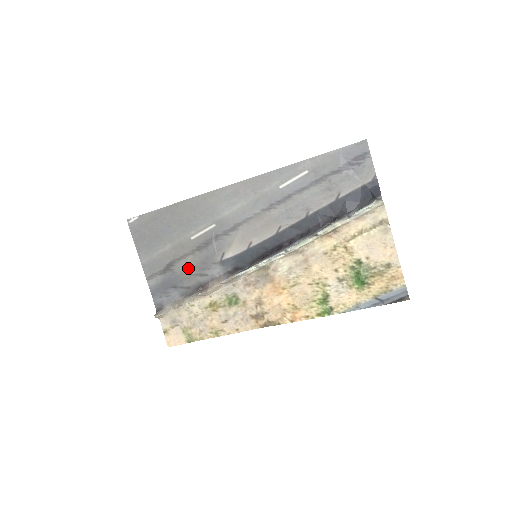
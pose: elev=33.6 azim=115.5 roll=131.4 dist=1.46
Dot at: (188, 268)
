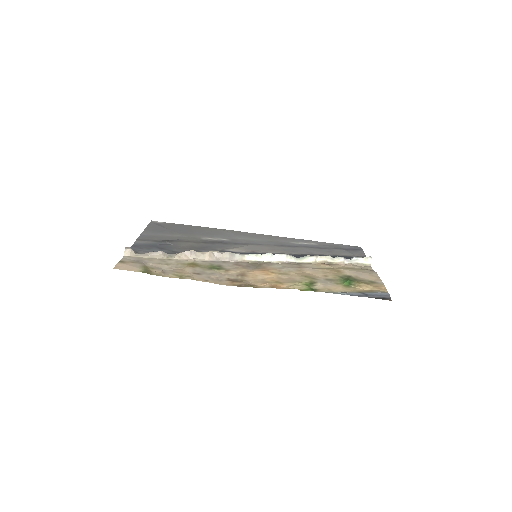
Dot at: (186, 245)
